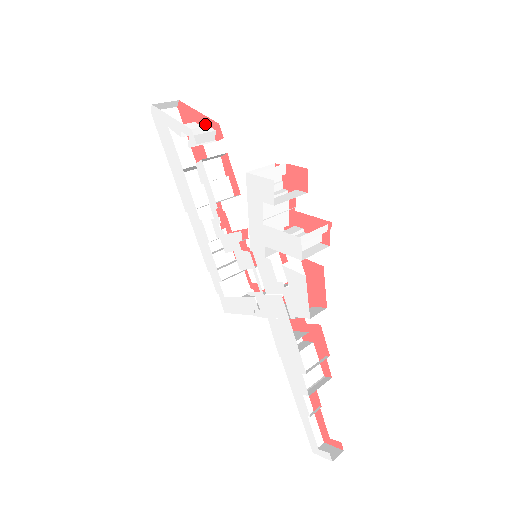
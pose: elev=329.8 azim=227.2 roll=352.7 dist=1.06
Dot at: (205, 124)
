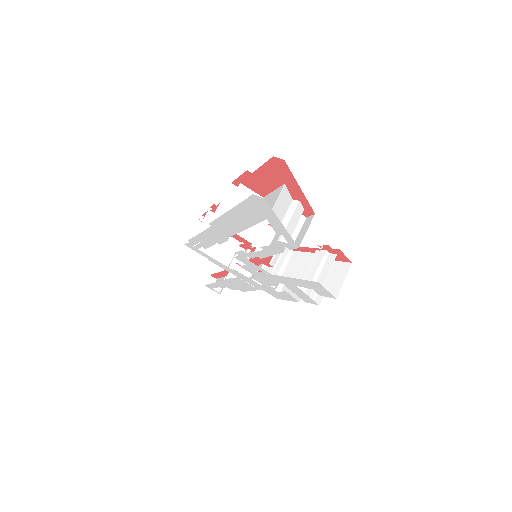
Dot at: (297, 197)
